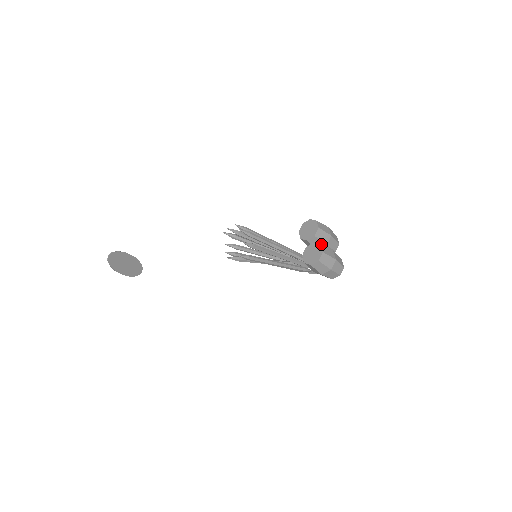
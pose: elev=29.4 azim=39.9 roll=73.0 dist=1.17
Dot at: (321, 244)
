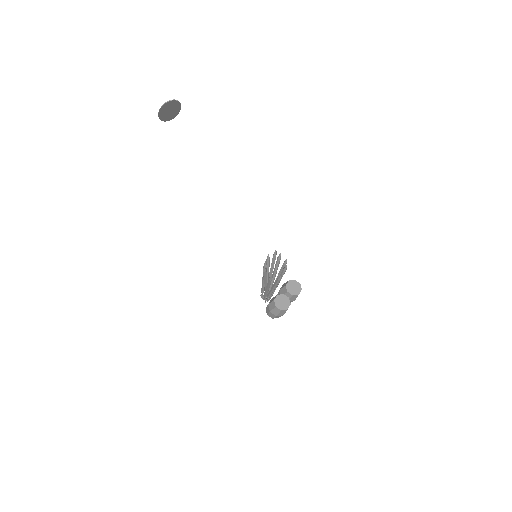
Dot at: occluded
